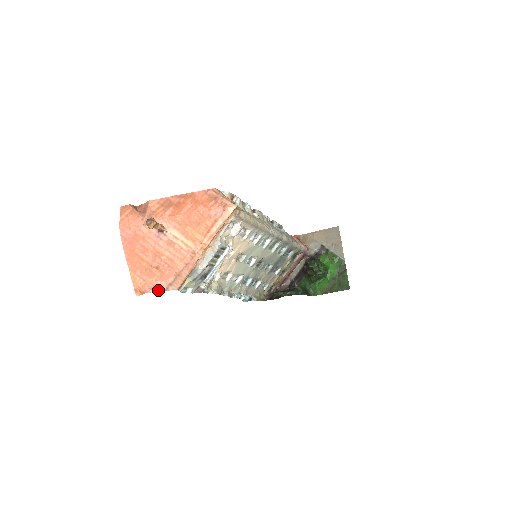
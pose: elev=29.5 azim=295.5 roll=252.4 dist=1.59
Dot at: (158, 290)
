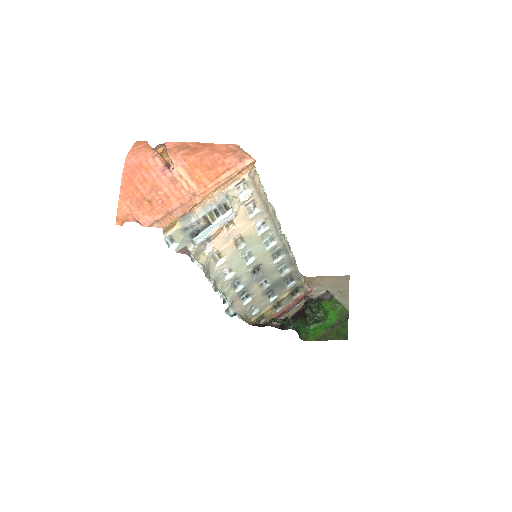
Dot at: (142, 224)
